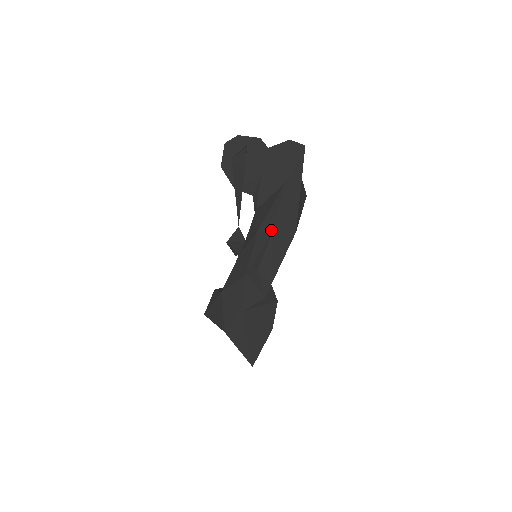
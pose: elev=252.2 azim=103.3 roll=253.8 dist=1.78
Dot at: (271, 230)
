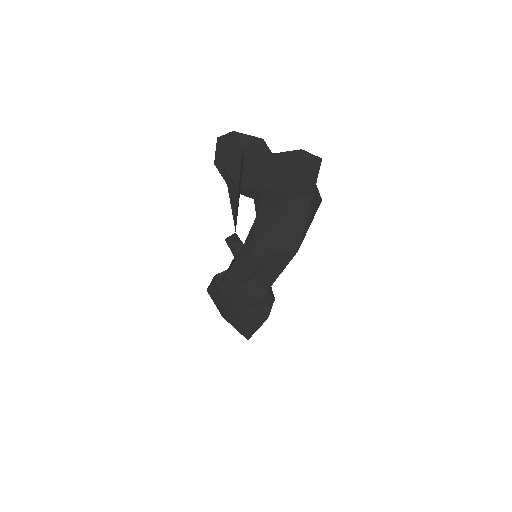
Dot at: (269, 249)
